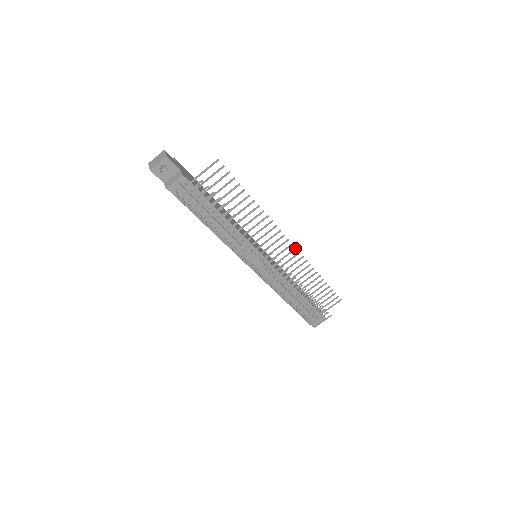
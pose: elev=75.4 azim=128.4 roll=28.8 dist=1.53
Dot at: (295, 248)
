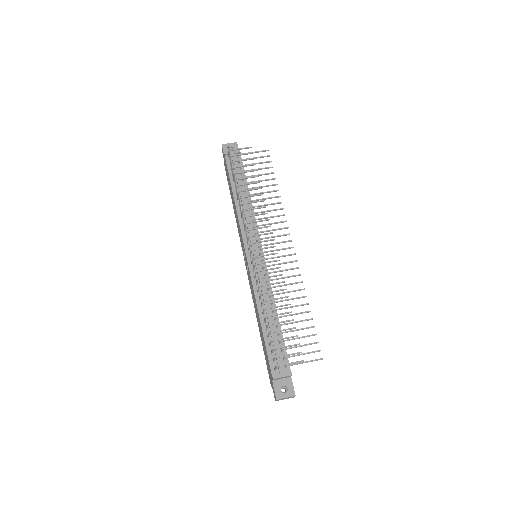
Dot at: (294, 253)
